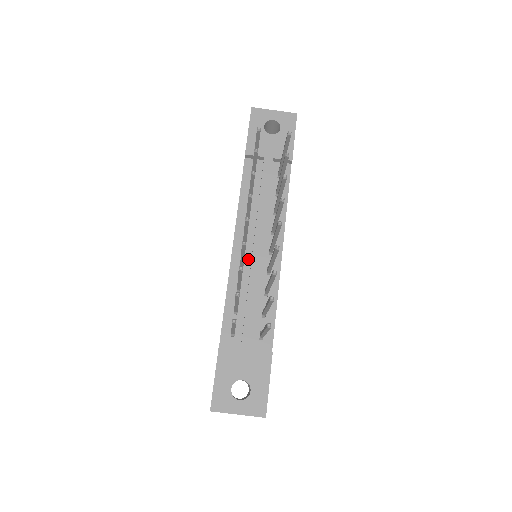
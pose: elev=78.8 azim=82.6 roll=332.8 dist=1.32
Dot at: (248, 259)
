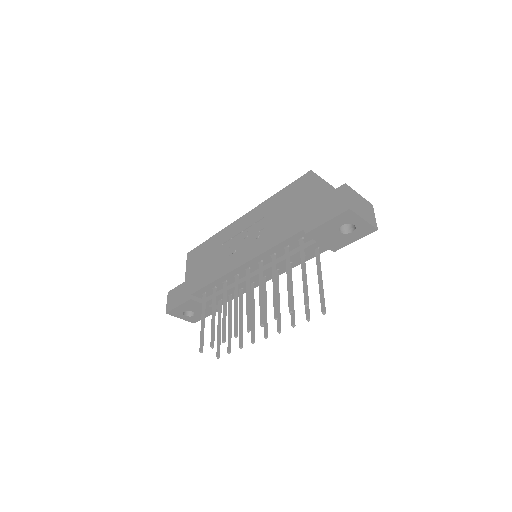
Dot at: (245, 274)
